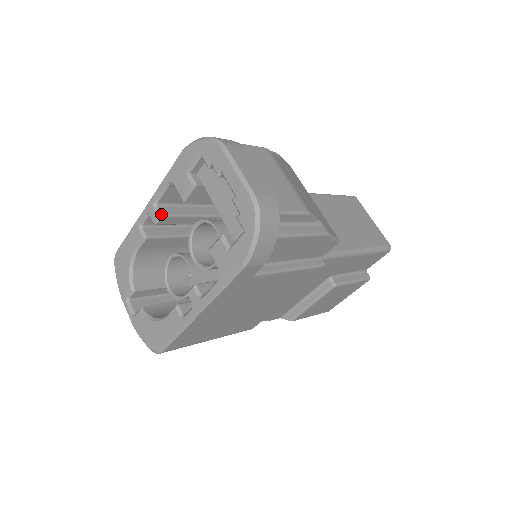
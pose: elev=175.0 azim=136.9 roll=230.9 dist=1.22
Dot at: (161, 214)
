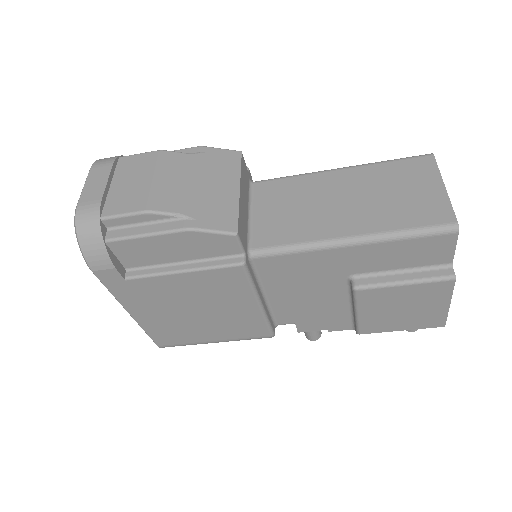
Dot at: occluded
